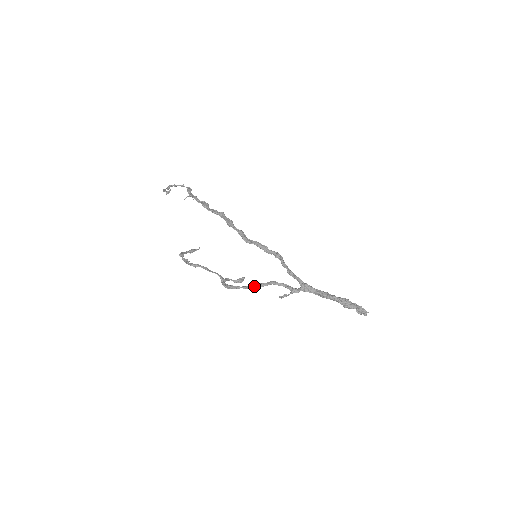
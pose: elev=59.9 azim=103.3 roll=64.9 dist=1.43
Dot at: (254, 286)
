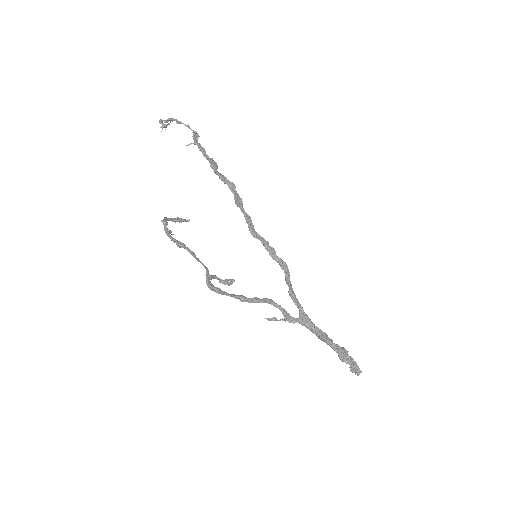
Dot at: (245, 298)
